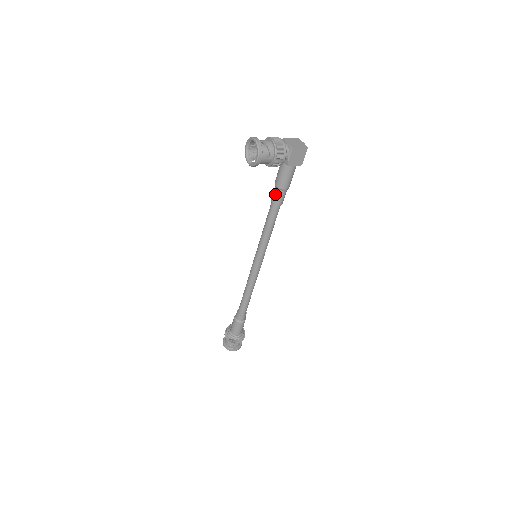
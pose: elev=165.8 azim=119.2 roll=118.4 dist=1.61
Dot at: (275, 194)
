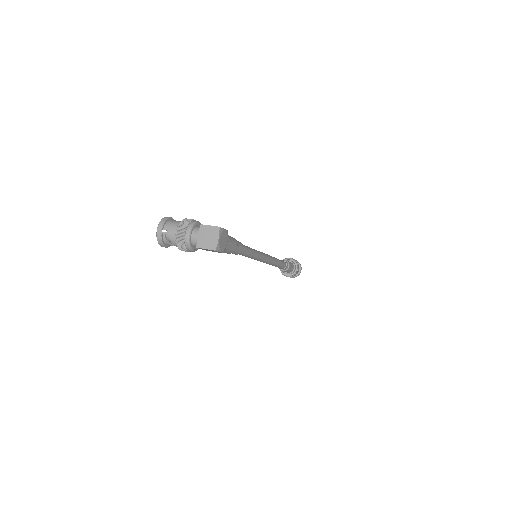
Dot at: occluded
